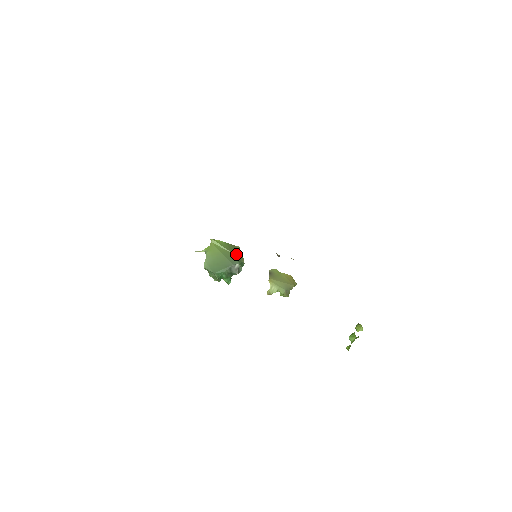
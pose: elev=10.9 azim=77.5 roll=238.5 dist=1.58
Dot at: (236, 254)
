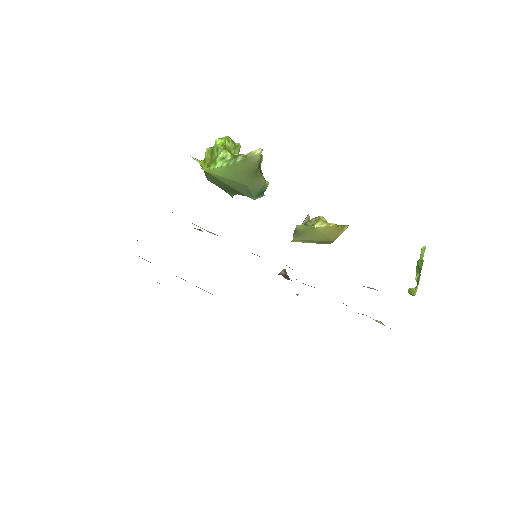
Dot at: (250, 182)
